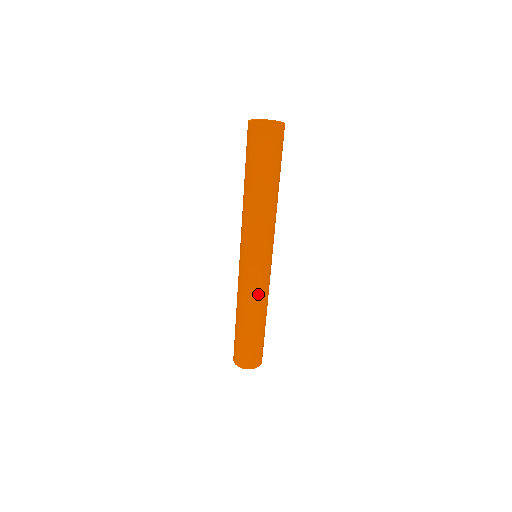
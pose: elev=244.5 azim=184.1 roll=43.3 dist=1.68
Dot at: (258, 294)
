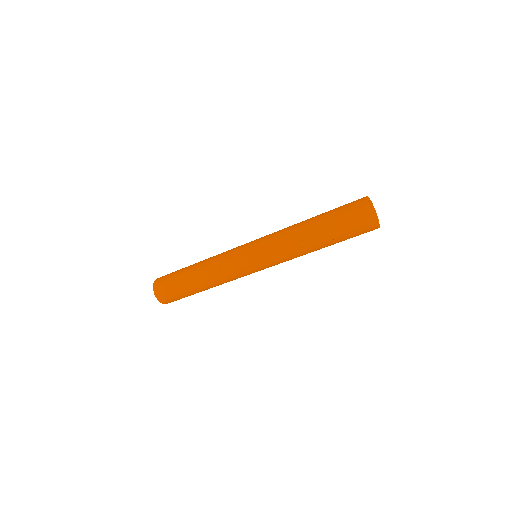
Dot at: (231, 280)
